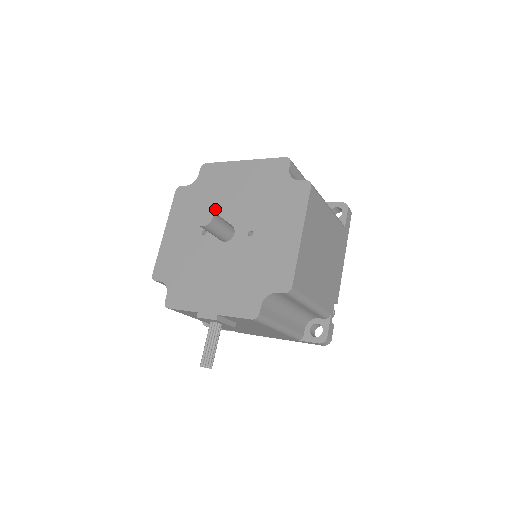
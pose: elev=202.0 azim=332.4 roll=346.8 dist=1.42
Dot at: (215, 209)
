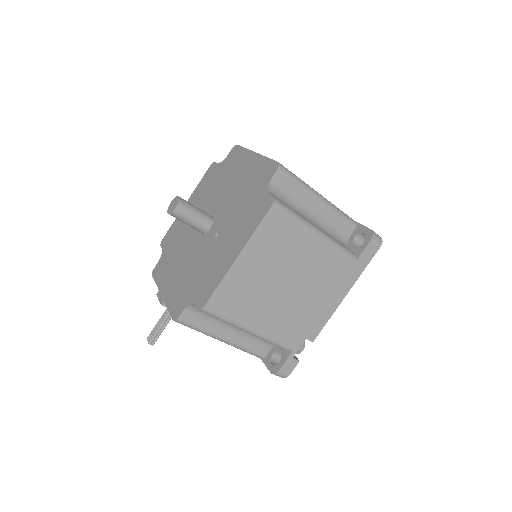
Dot at: (216, 196)
